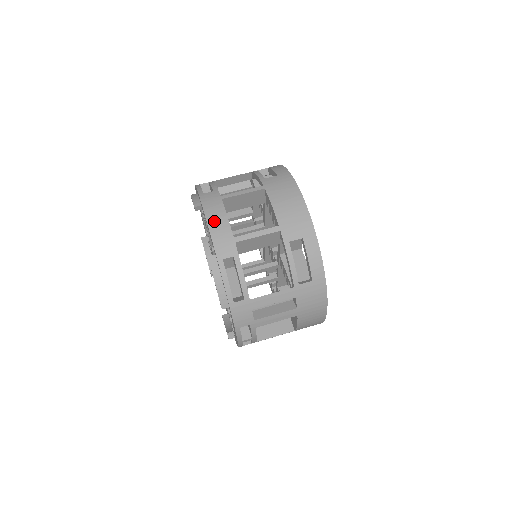
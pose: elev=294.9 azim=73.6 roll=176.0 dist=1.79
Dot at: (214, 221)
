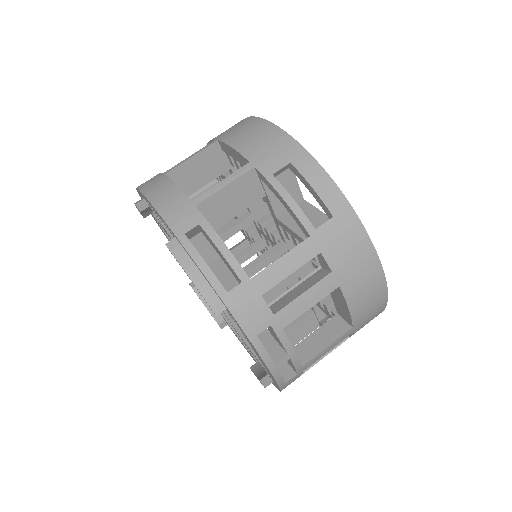
Dot at: (158, 196)
